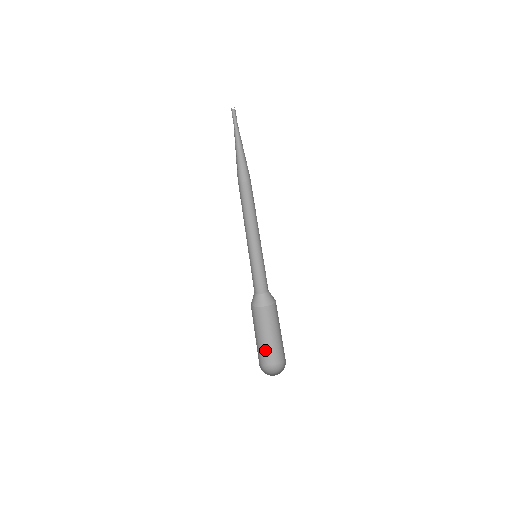
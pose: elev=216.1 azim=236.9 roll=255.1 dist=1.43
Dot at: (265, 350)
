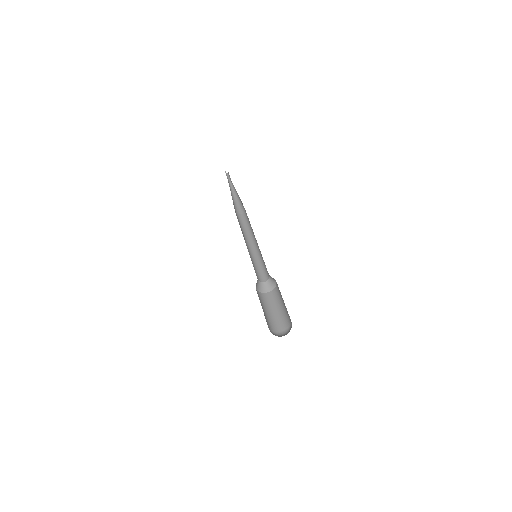
Dot at: (276, 321)
